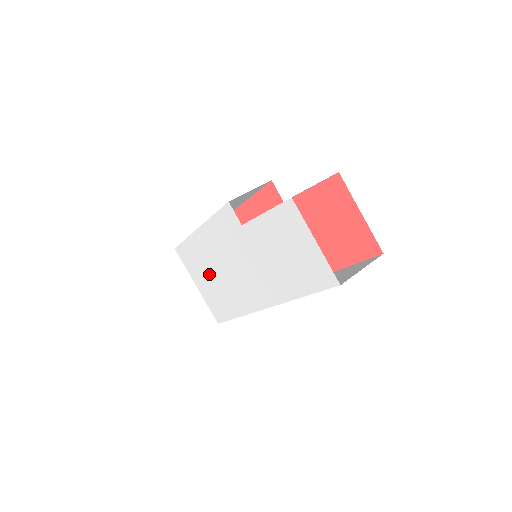
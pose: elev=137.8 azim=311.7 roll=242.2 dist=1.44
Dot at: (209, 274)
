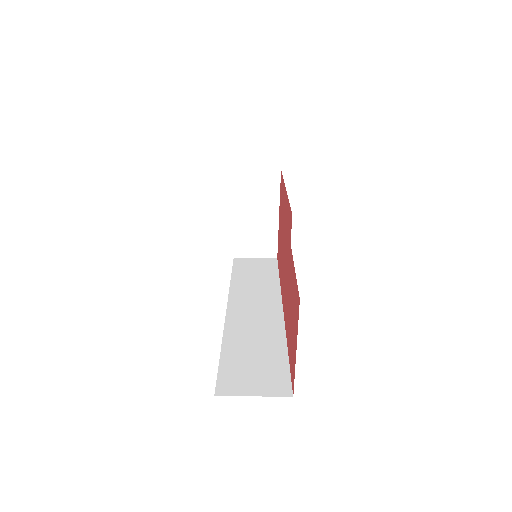
Dot at: occluded
